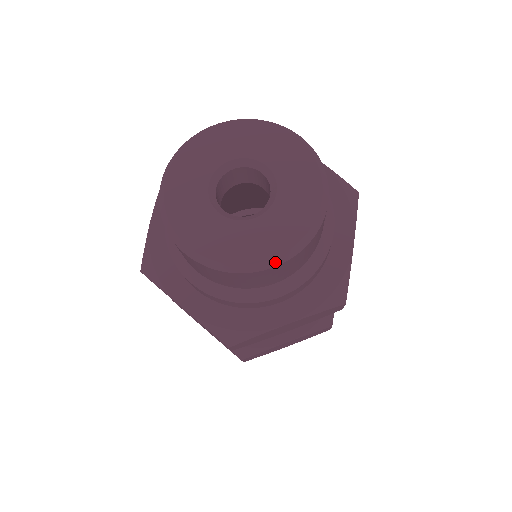
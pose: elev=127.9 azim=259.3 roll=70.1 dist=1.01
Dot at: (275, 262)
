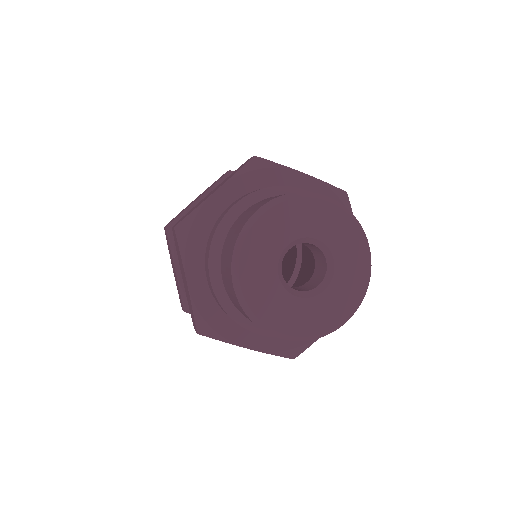
Dot at: (286, 337)
